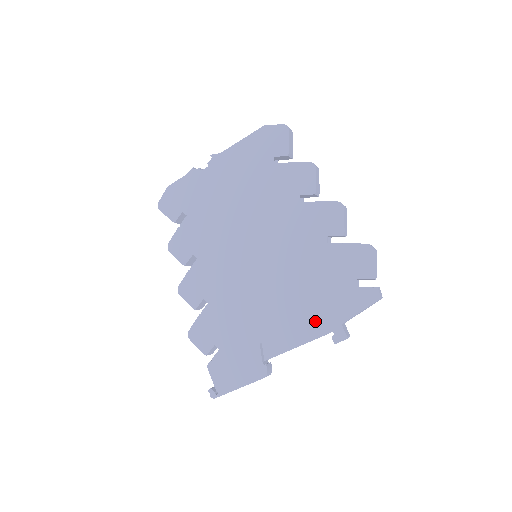
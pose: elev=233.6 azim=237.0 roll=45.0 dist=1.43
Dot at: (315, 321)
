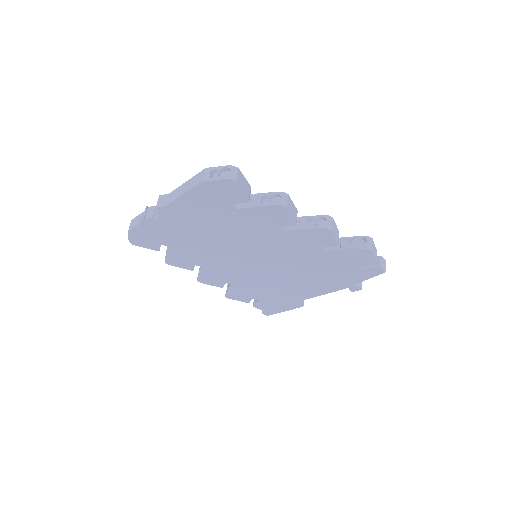
Dot at: (331, 285)
